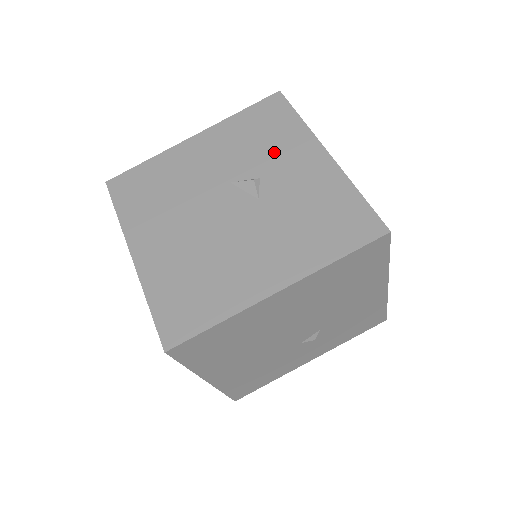
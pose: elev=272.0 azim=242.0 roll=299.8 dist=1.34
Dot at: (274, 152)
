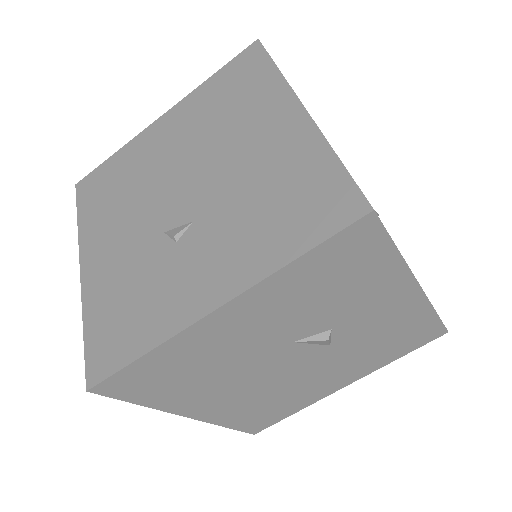
Dot at: (353, 302)
